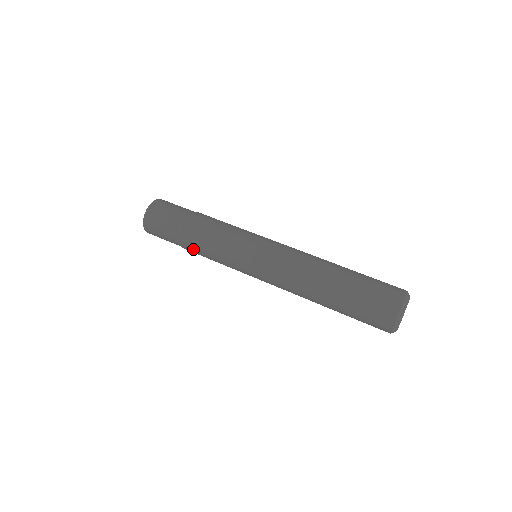
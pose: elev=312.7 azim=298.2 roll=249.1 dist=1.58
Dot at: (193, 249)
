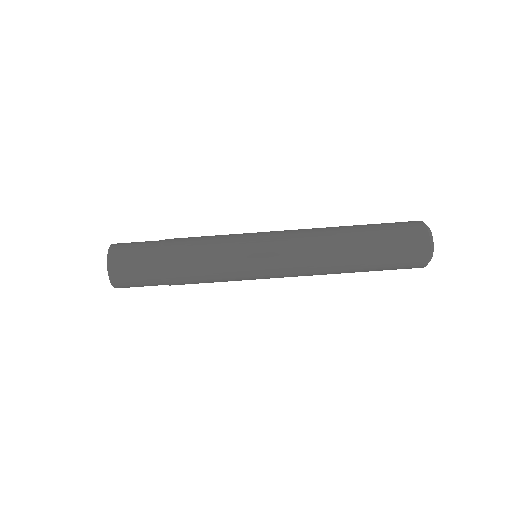
Dot at: occluded
